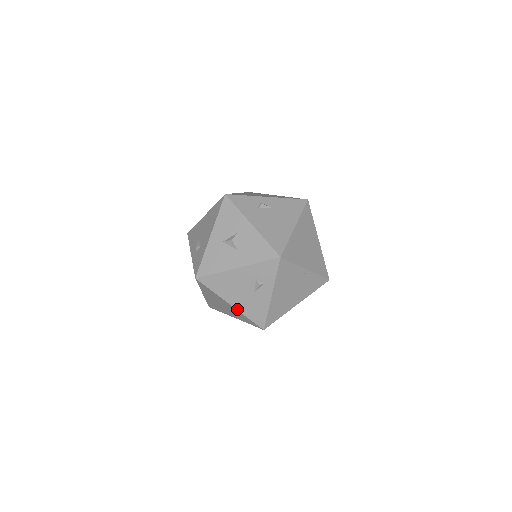
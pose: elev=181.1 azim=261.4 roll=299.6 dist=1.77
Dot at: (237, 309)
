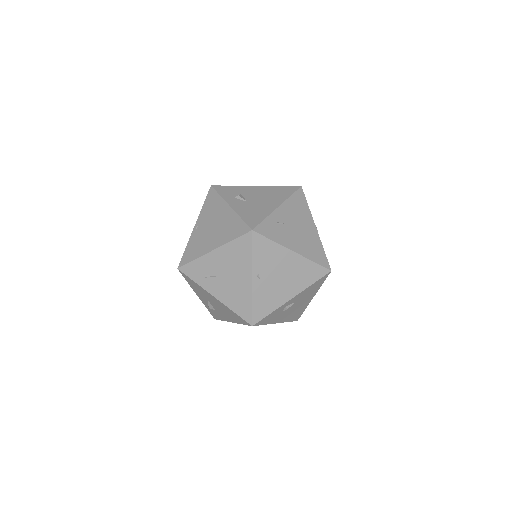
Dot at: occluded
